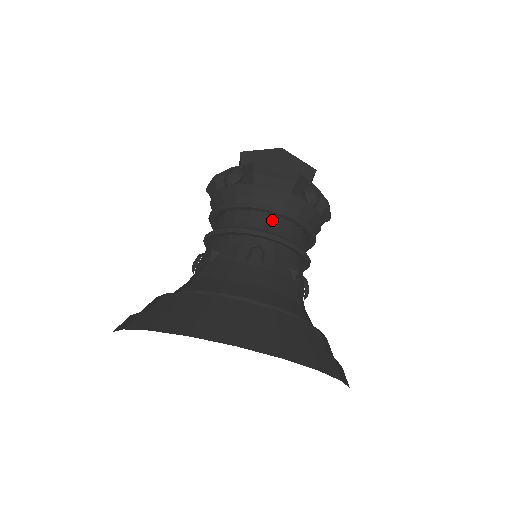
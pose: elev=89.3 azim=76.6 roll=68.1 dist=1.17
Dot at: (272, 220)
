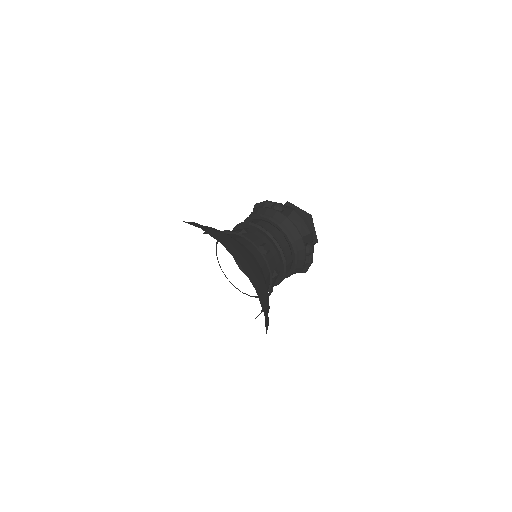
Dot at: (283, 241)
